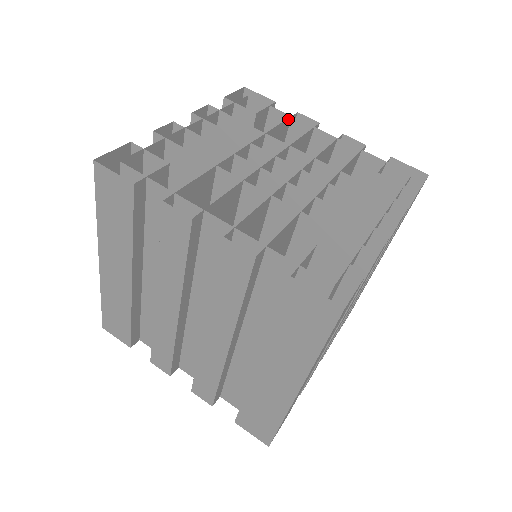
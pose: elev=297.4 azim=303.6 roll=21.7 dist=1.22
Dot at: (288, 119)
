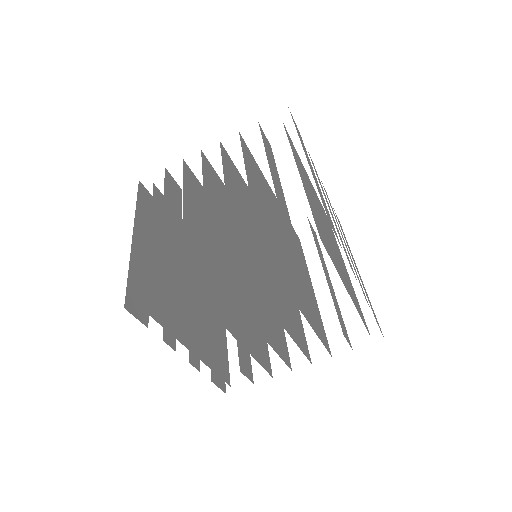
Dot at: occluded
